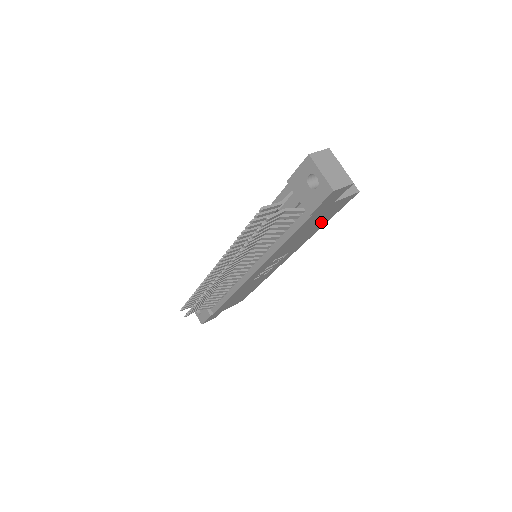
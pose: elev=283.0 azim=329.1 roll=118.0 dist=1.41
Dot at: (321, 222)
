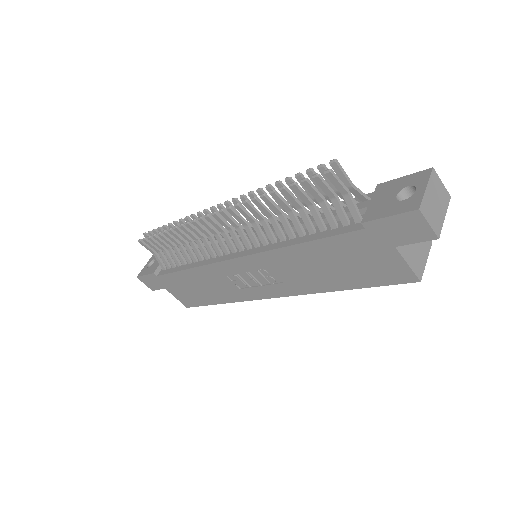
Dot at: (350, 275)
